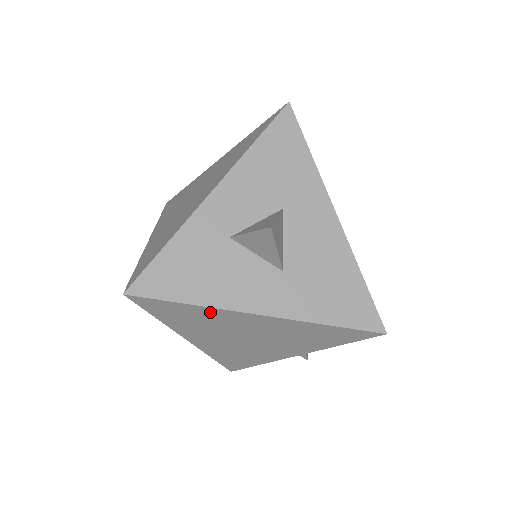
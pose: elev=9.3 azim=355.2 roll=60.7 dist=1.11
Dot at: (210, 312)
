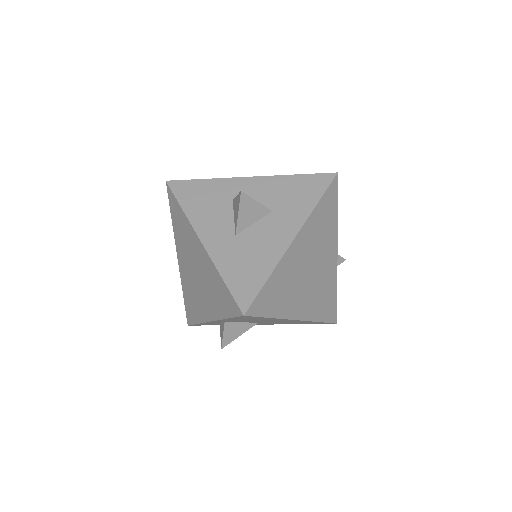
Dot at: (187, 224)
